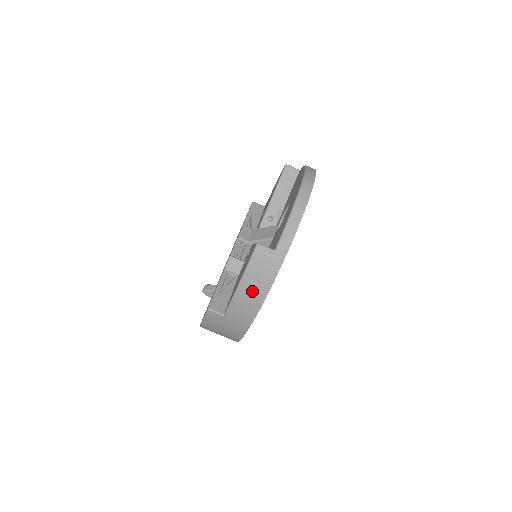
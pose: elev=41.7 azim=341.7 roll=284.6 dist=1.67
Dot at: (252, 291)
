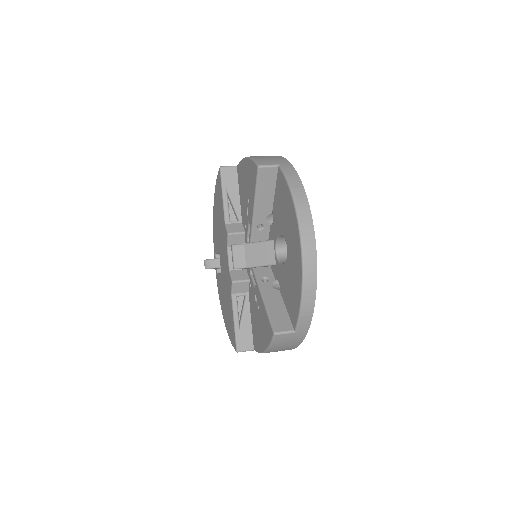
Dot at: (280, 350)
